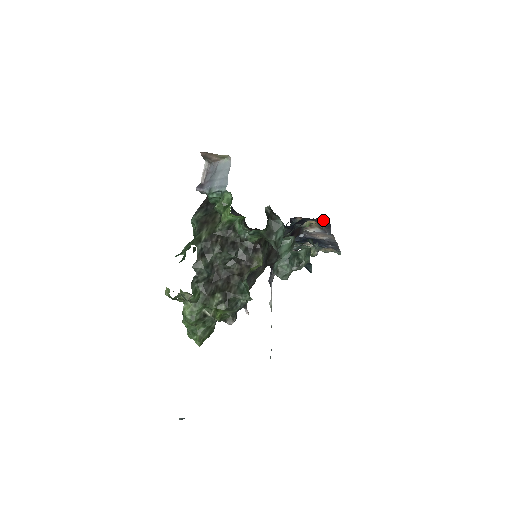
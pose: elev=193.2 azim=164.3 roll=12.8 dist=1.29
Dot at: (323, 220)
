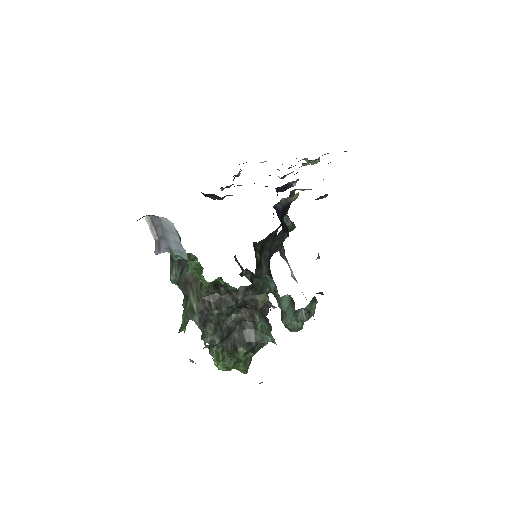
Dot at: occluded
